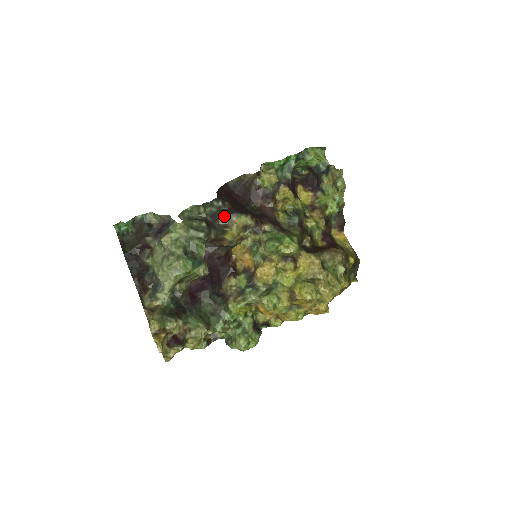
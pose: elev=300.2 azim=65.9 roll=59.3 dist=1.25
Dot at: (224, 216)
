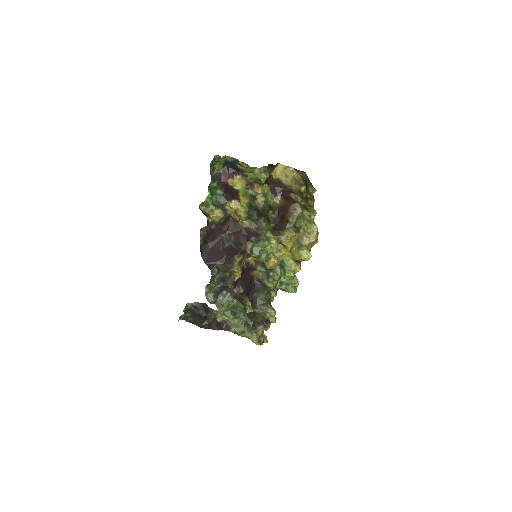
Dot at: (226, 273)
